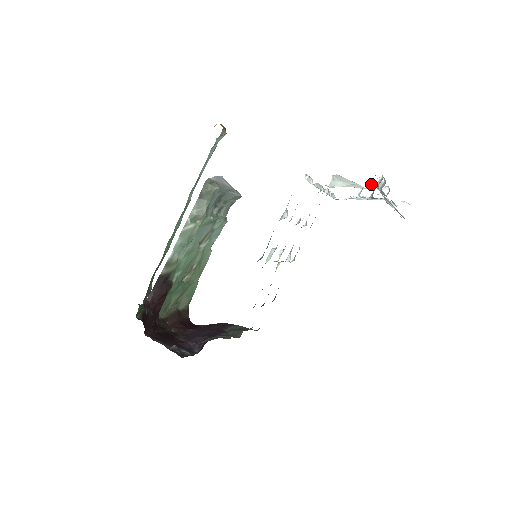
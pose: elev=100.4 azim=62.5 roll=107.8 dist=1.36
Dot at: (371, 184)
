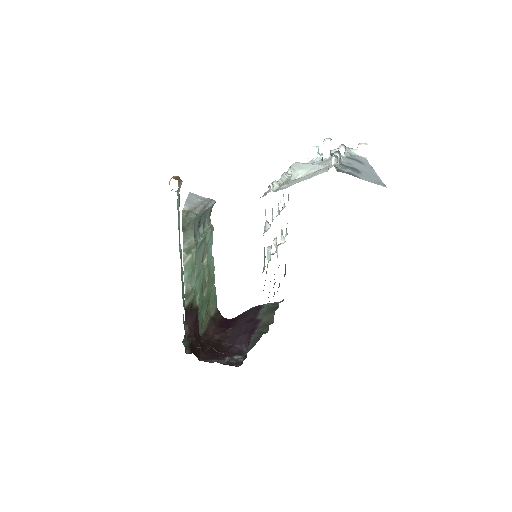
Dot at: (326, 145)
